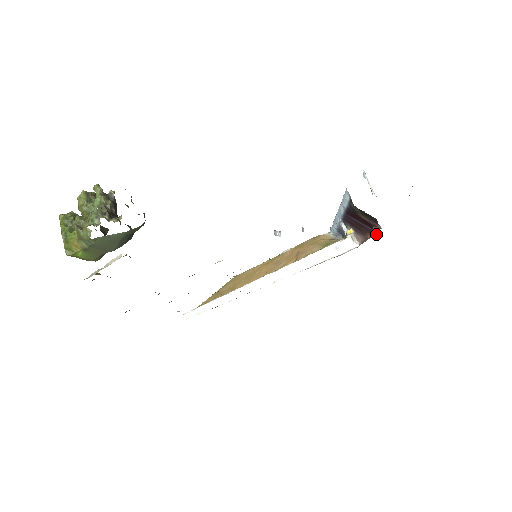
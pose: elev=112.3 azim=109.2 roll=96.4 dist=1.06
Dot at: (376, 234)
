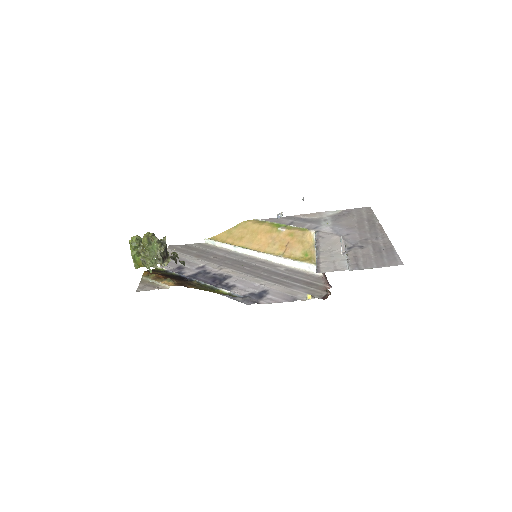
Dot at: (330, 286)
